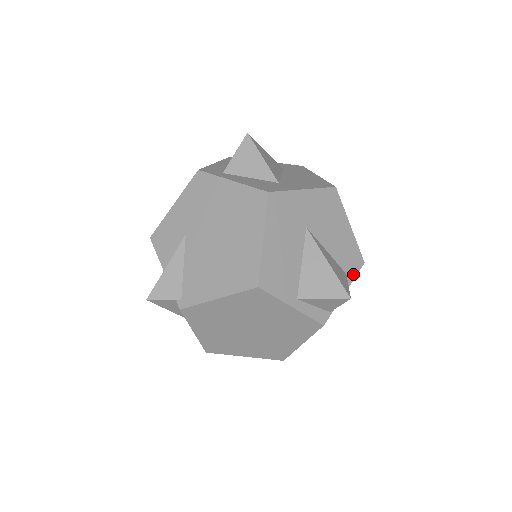
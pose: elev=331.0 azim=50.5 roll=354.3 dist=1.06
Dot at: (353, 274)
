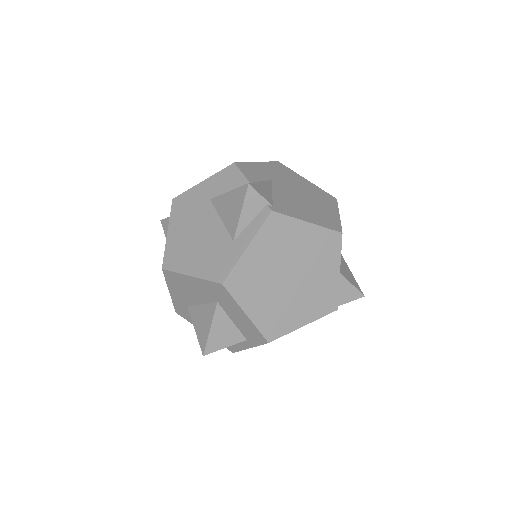
Dot at: occluded
